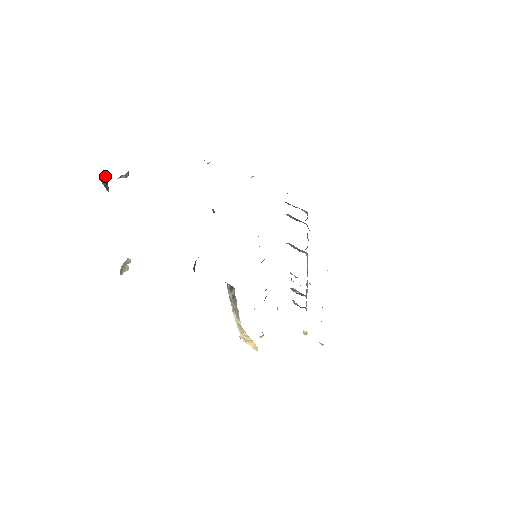
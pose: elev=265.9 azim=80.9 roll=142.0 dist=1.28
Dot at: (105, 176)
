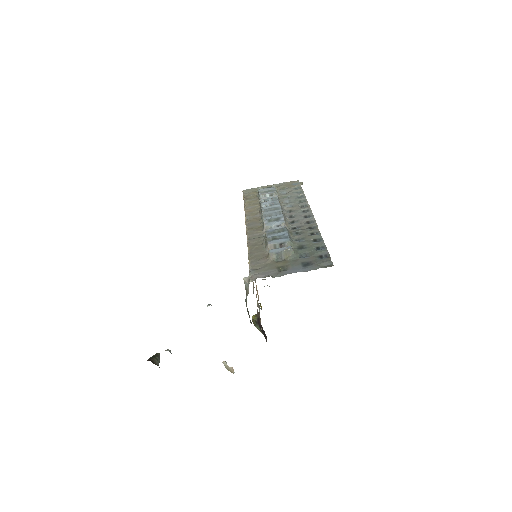
Dot at: (155, 360)
